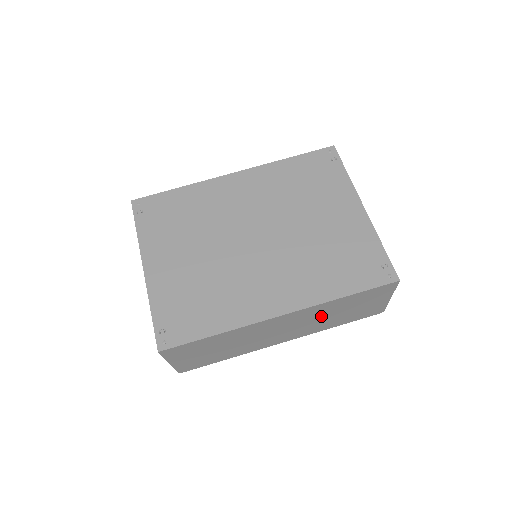
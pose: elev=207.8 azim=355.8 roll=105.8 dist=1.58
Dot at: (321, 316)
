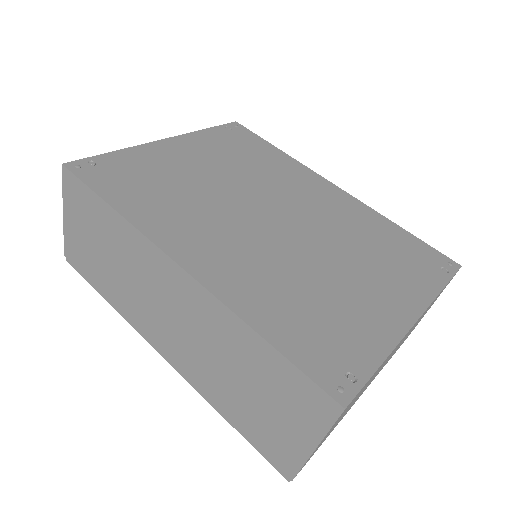
Dot at: (218, 349)
